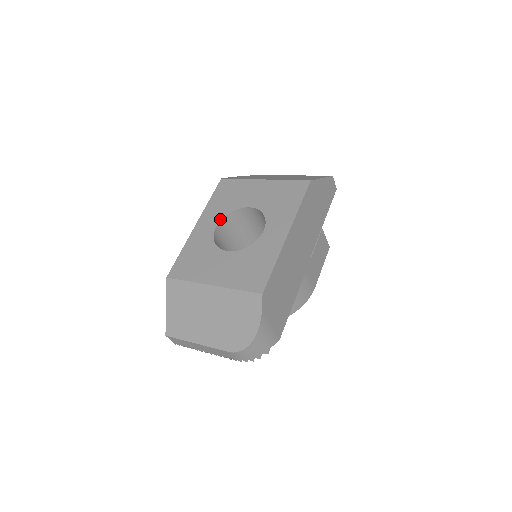
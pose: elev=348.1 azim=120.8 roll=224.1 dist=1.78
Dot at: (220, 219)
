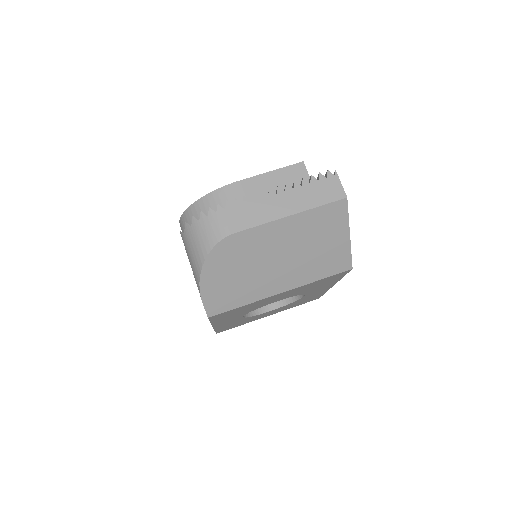
Dot at: occluded
